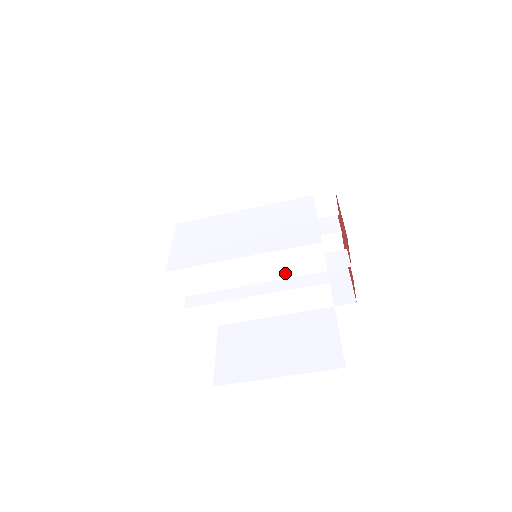
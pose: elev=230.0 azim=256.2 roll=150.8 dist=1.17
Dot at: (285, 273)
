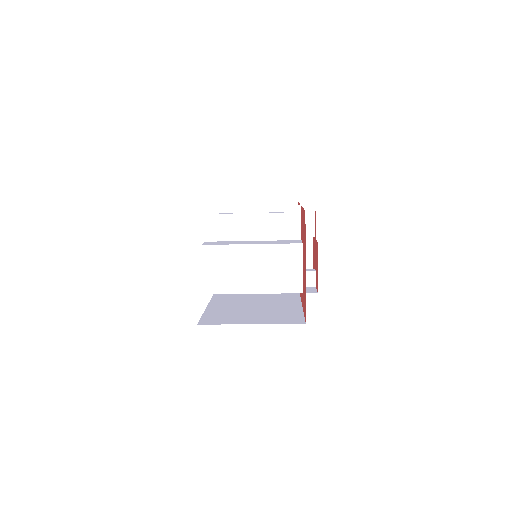
Dot at: occluded
